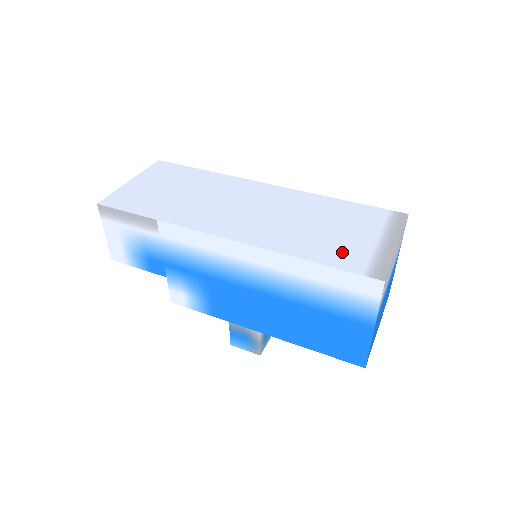
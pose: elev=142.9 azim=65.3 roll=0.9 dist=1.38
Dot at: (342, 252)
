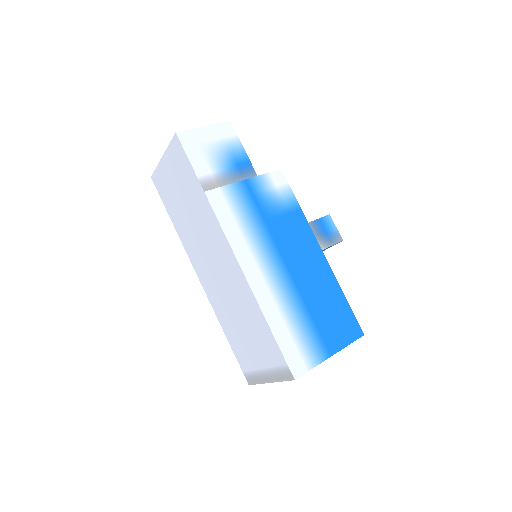
Dot at: (242, 352)
